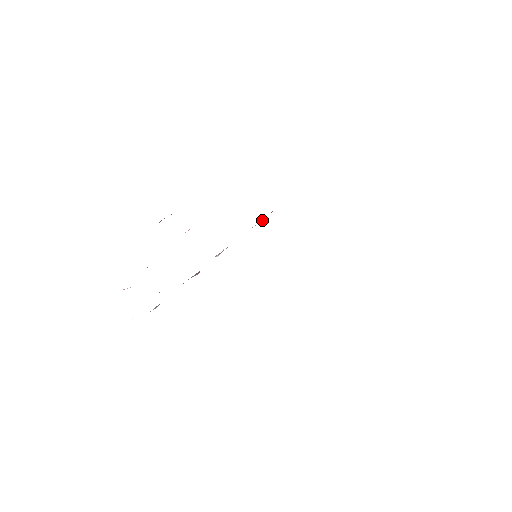
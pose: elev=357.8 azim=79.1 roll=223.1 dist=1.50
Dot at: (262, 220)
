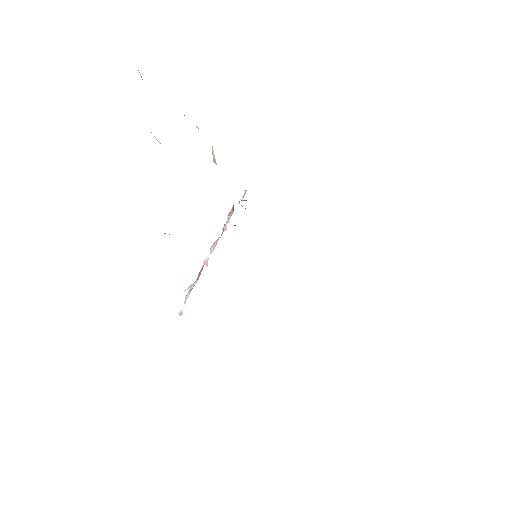
Dot at: occluded
